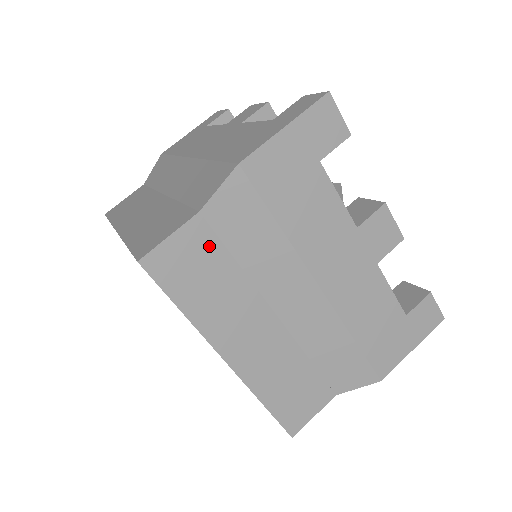
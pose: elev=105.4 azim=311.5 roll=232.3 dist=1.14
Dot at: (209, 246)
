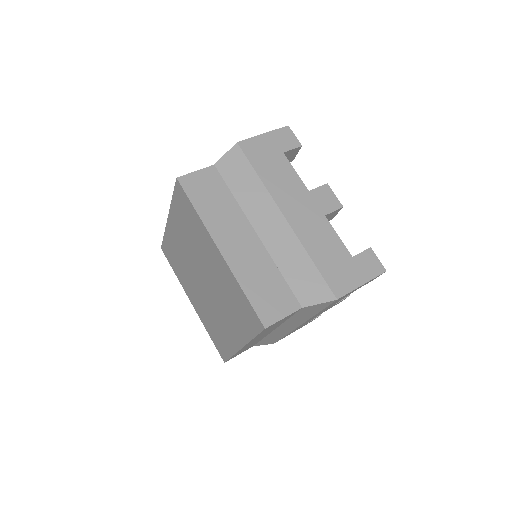
Dot at: (217, 182)
